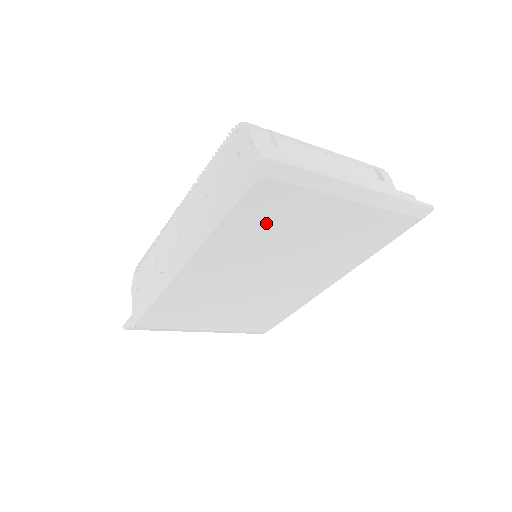
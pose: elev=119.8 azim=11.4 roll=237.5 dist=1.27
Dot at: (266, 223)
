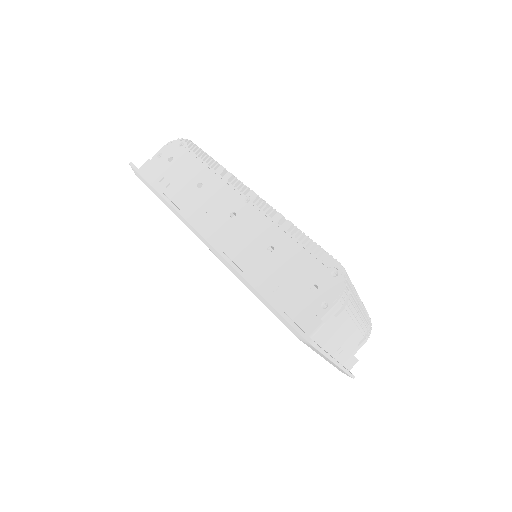
Dot at: occluded
